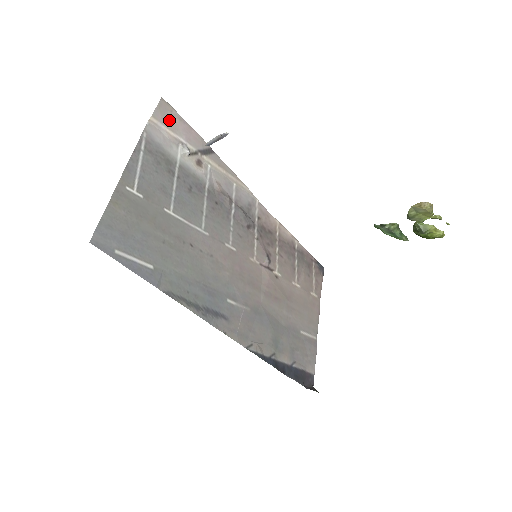
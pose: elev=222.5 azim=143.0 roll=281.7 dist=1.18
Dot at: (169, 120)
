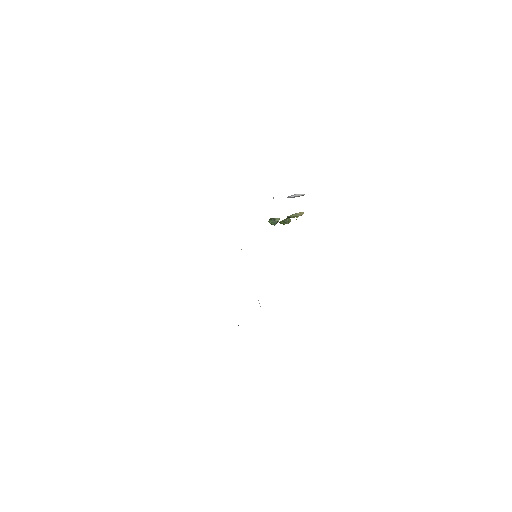
Dot at: occluded
